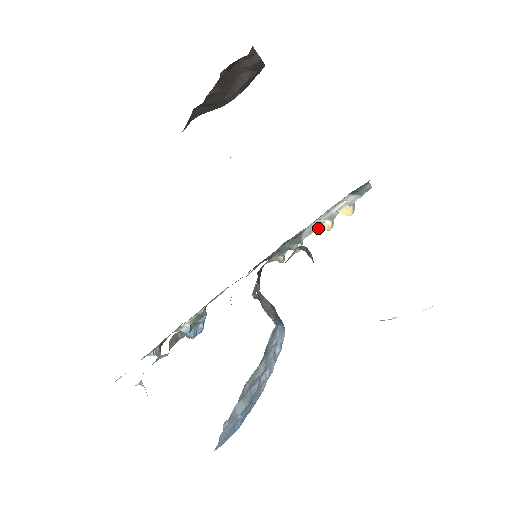
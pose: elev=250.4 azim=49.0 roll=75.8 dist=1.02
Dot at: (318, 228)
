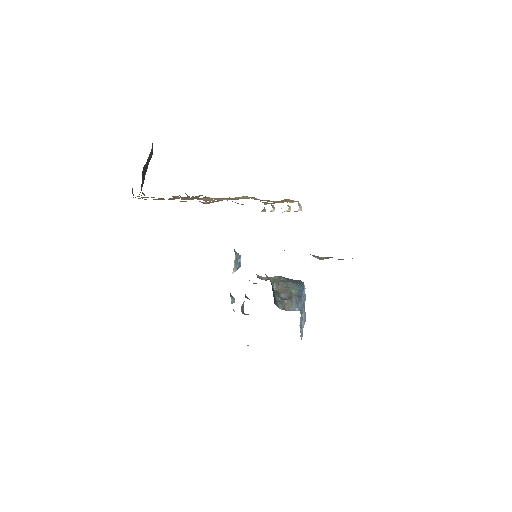
Dot at: occluded
